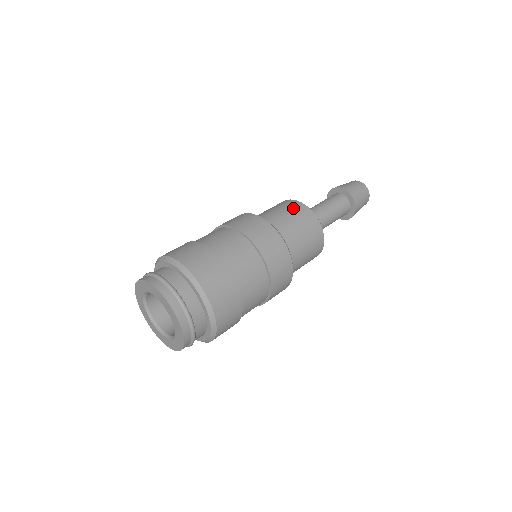
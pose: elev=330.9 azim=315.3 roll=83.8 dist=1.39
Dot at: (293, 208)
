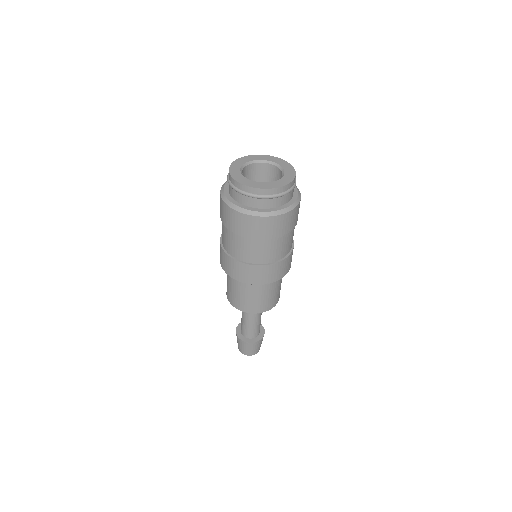
Dot at: occluded
